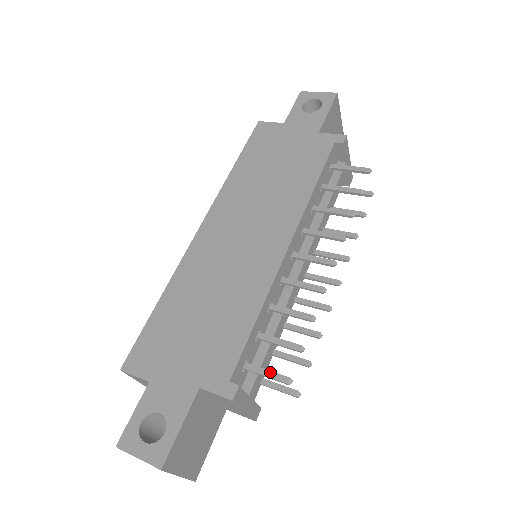
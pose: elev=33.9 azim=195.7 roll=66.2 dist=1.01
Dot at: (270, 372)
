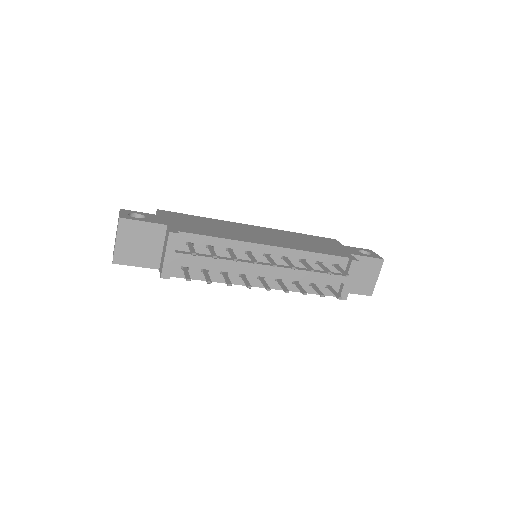
Dot at: (194, 249)
